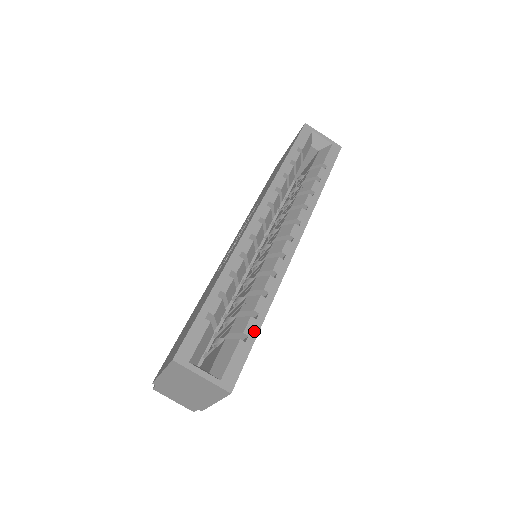
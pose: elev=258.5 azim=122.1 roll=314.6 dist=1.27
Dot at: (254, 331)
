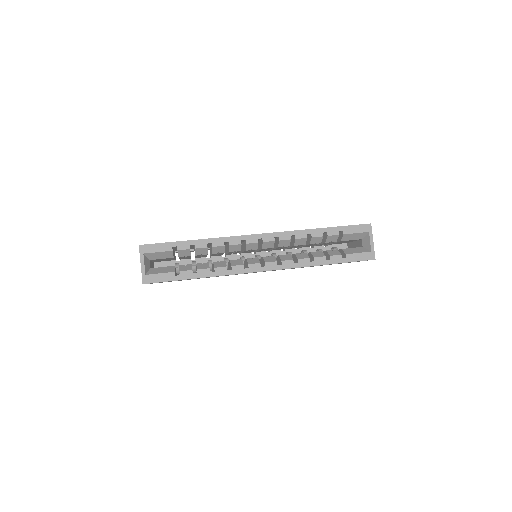
Dot at: (185, 277)
